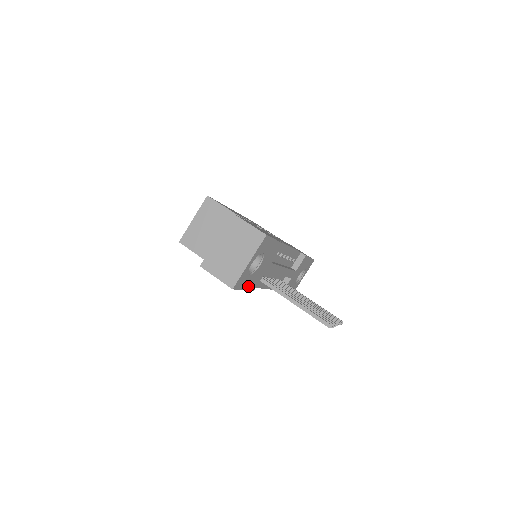
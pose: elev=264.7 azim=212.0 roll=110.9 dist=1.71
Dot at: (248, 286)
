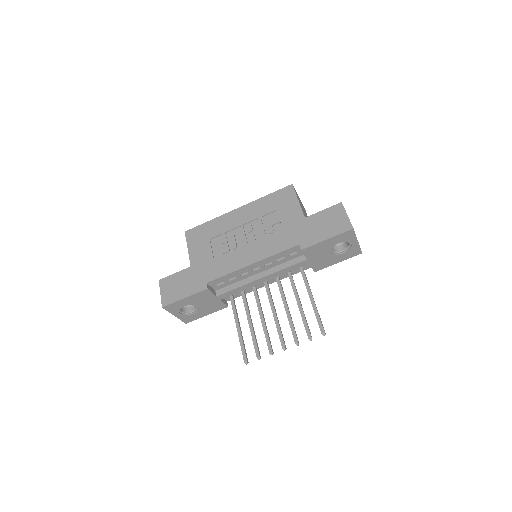
Dot at: (210, 312)
